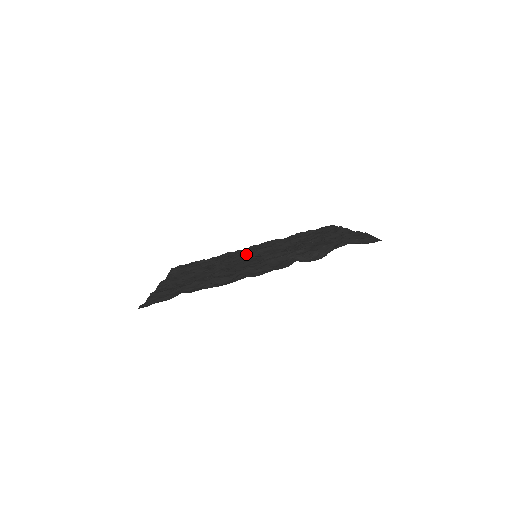
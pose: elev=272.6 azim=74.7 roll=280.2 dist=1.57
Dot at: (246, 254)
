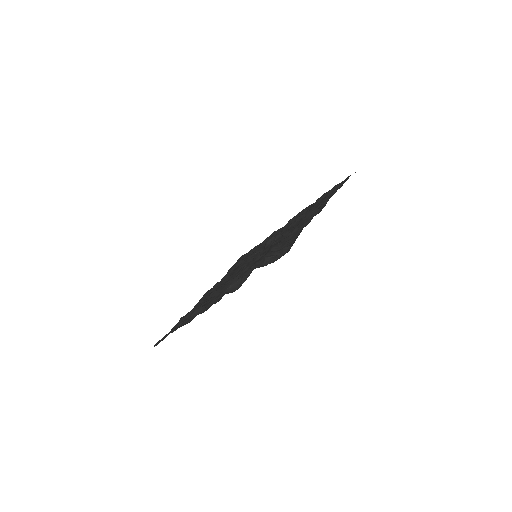
Dot at: occluded
